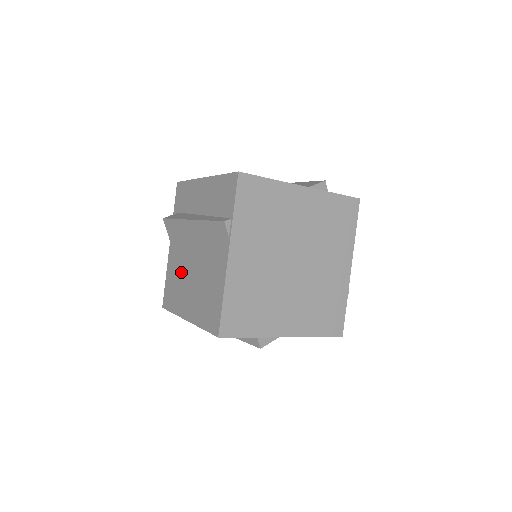
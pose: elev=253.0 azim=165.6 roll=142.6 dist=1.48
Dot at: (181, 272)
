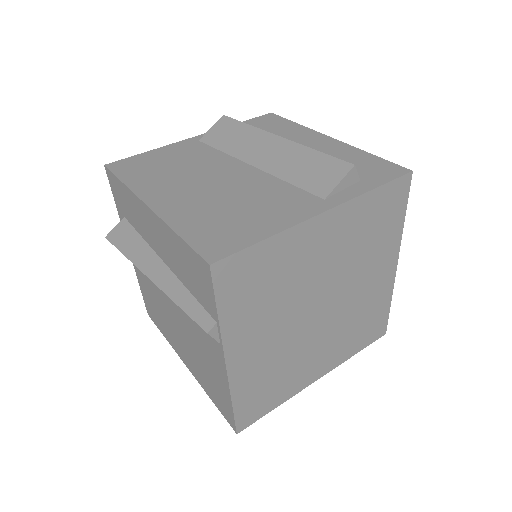
Dot at: (159, 304)
